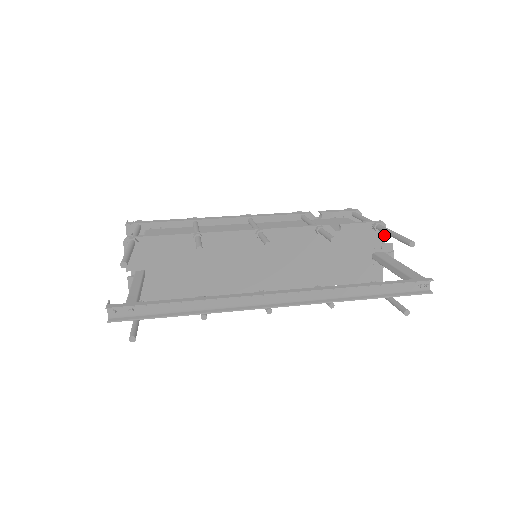
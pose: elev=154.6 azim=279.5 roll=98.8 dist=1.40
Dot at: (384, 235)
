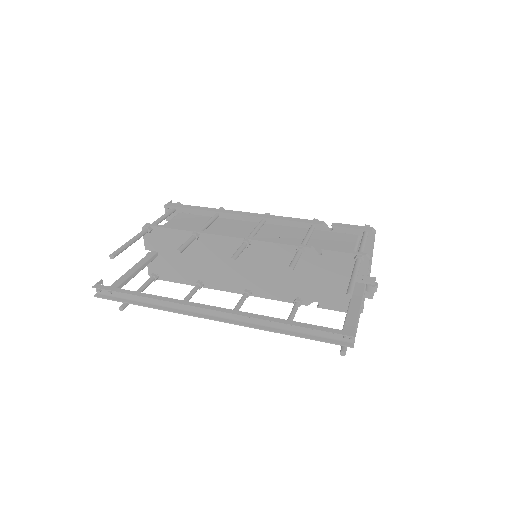
Dot at: (367, 268)
